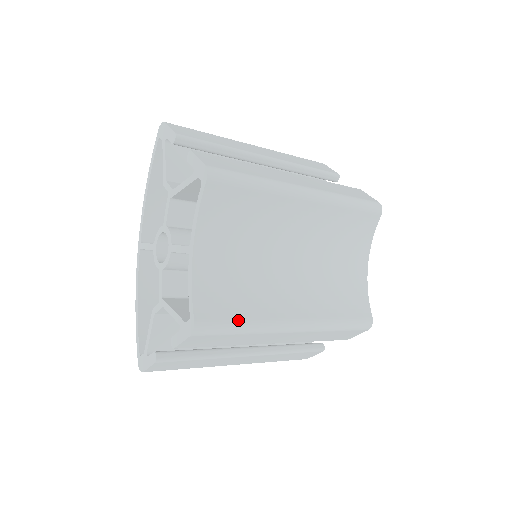
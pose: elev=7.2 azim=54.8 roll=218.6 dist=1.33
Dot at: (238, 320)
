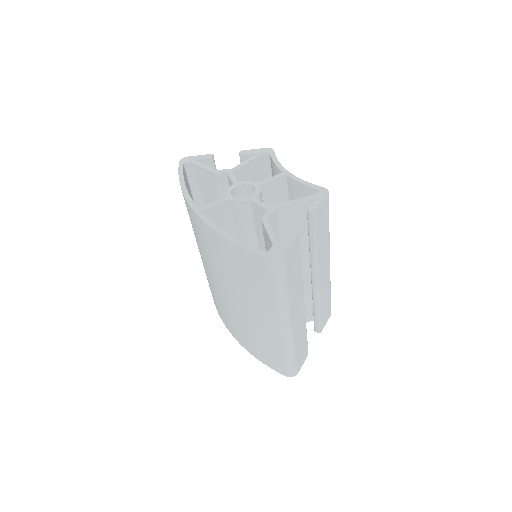
Dot at: occluded
